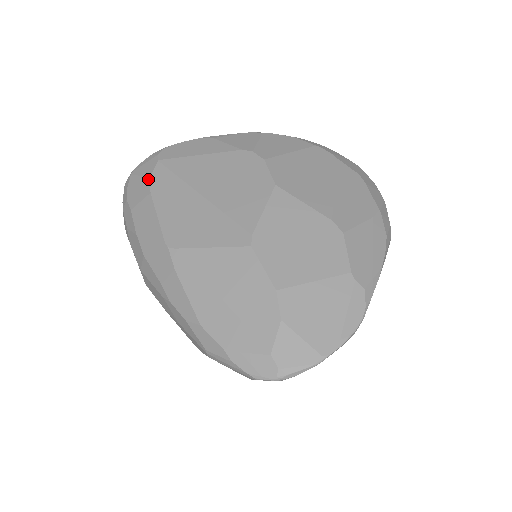
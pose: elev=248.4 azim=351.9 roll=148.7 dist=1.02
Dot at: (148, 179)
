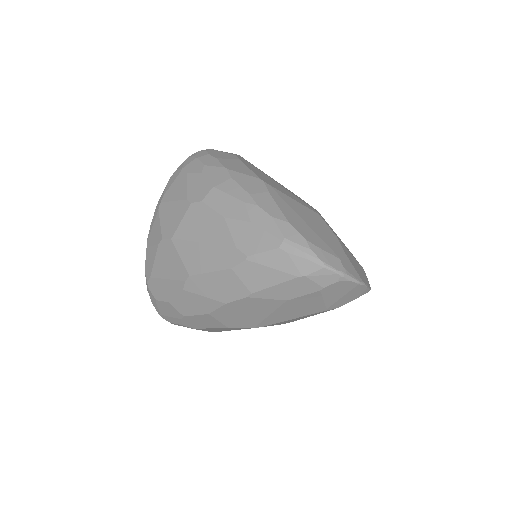
Dot at: (235, 155)
